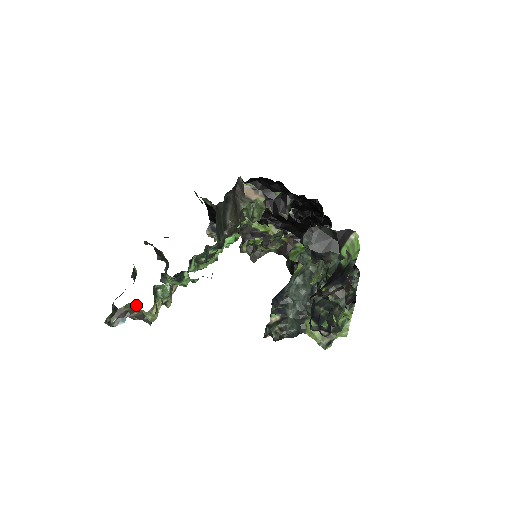
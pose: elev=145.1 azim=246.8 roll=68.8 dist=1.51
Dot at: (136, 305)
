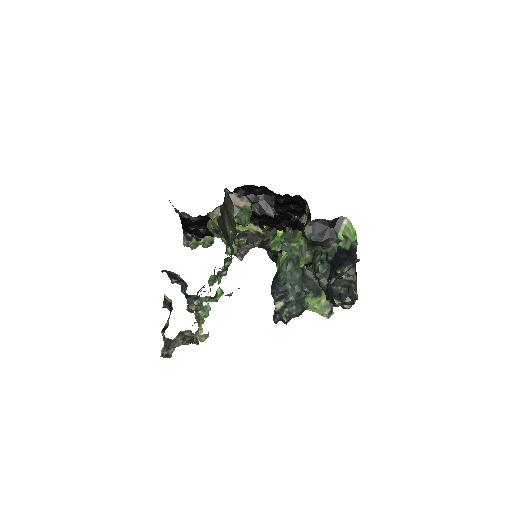
Dot at: (187, 332)
